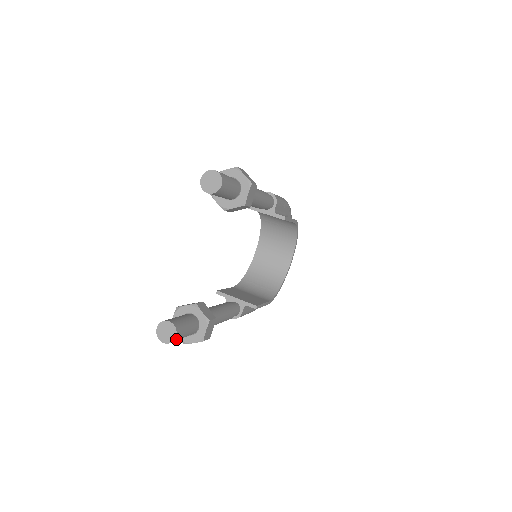
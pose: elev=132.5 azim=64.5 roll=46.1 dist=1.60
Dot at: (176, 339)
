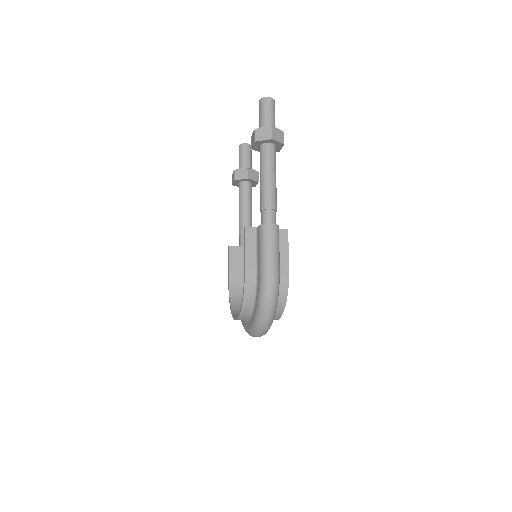
Dot at: (274, 104)
